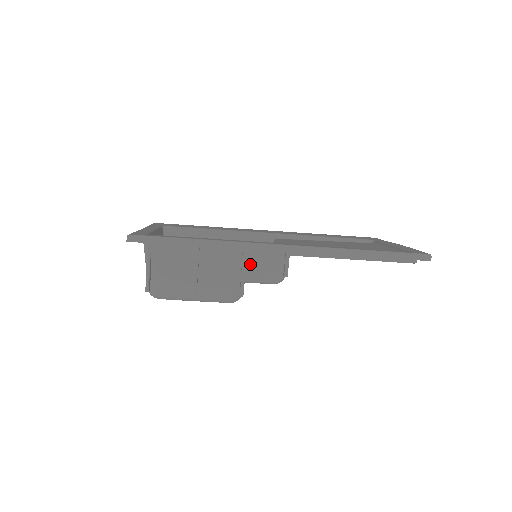
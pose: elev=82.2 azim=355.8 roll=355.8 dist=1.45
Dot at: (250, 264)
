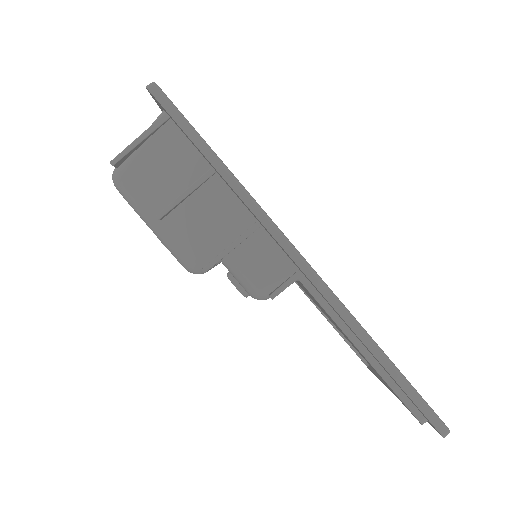
Dot at: (247, 246)
